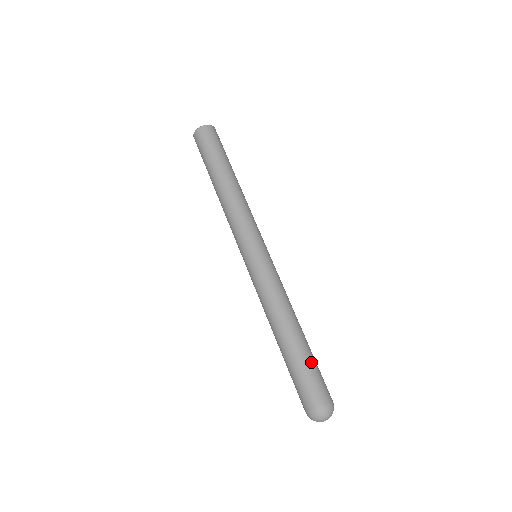
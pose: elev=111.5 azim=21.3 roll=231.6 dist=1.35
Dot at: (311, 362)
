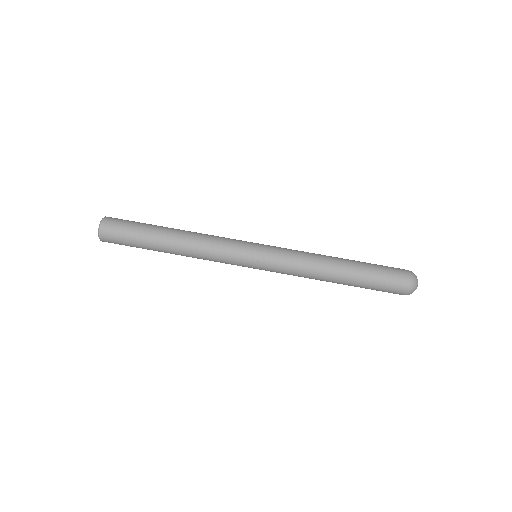
Dot at: (372, 266)
